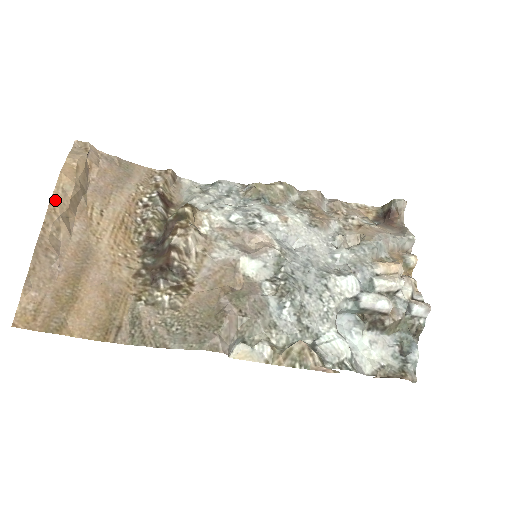
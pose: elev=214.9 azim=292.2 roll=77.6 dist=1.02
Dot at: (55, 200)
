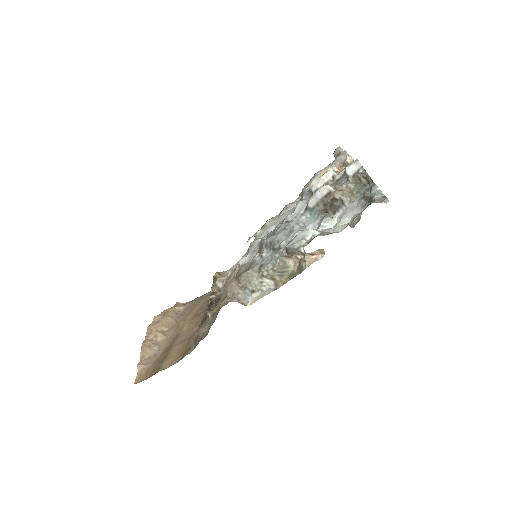
Dot at: (151, 326)
